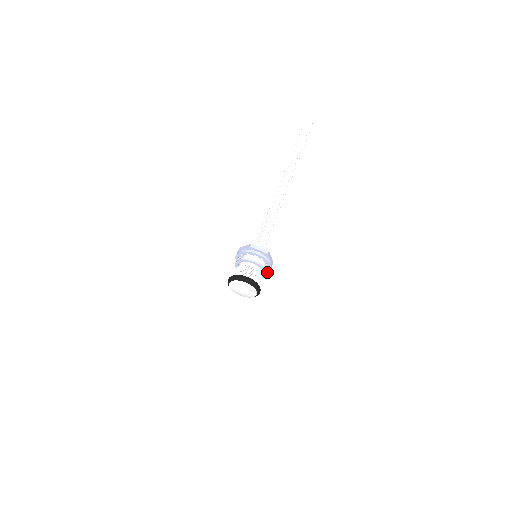
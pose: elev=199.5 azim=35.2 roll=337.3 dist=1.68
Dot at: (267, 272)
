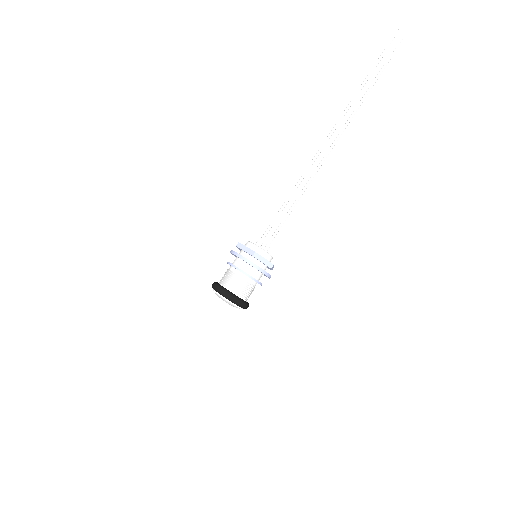
Dot at: occluded
